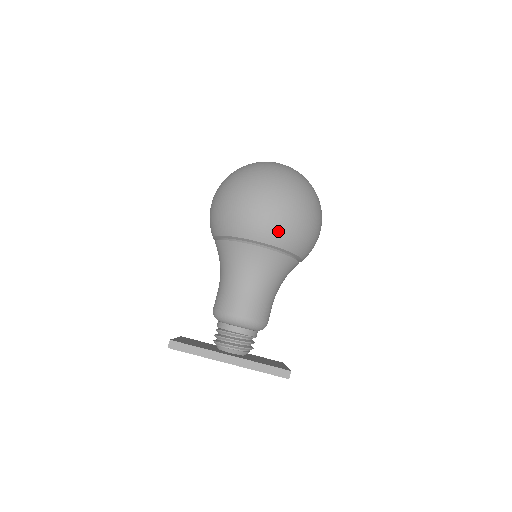
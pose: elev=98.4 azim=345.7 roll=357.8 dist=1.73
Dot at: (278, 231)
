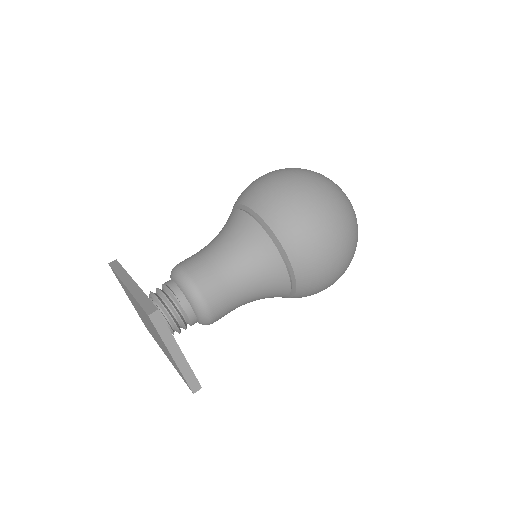
Dot at: (264, 195)
